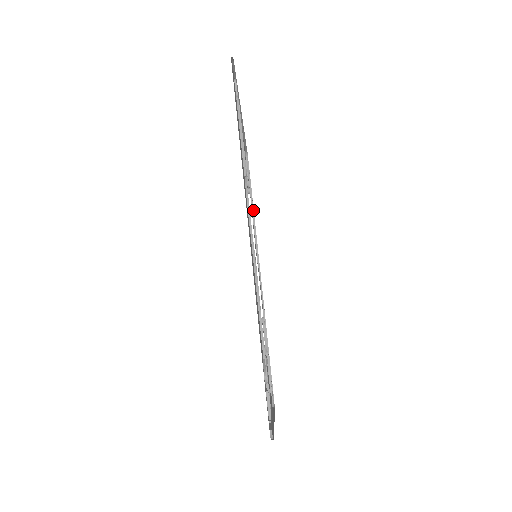
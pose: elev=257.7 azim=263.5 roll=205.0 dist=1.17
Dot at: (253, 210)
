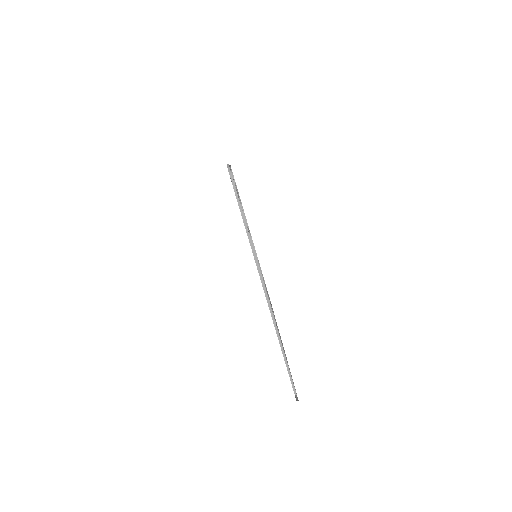
Dot at: occluded
